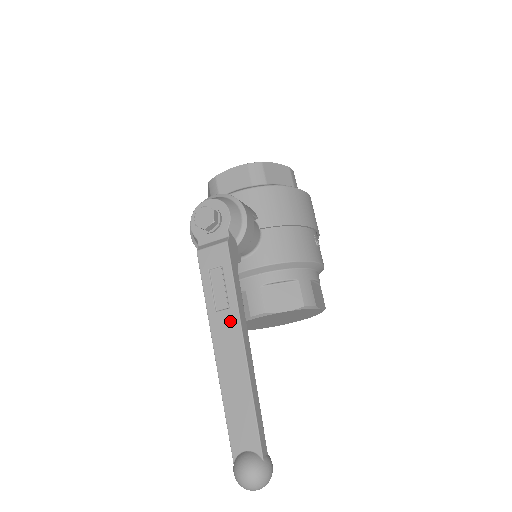
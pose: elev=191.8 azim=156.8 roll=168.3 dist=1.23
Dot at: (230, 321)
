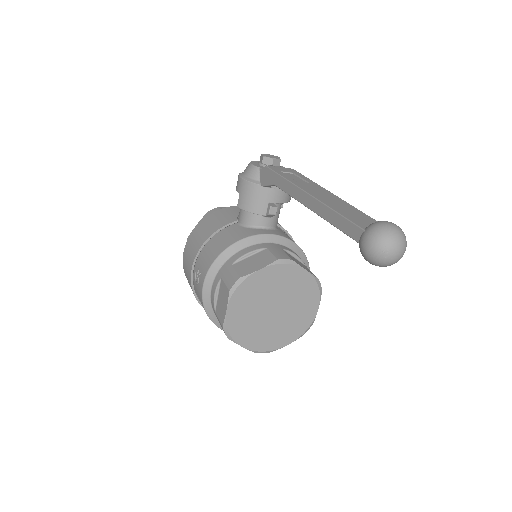
Dot at: (315, 186)
